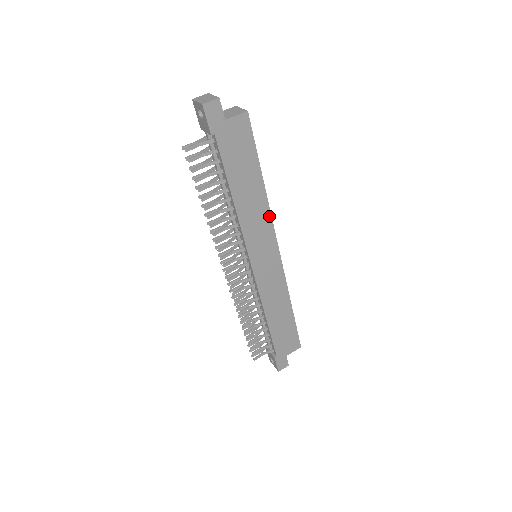
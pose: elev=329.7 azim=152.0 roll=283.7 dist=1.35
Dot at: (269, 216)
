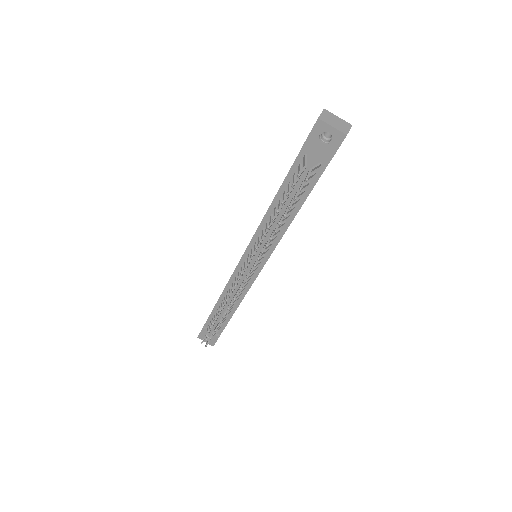
Dot at: occluded
